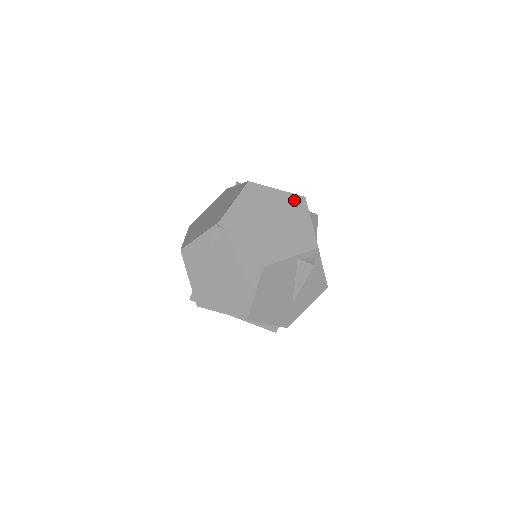
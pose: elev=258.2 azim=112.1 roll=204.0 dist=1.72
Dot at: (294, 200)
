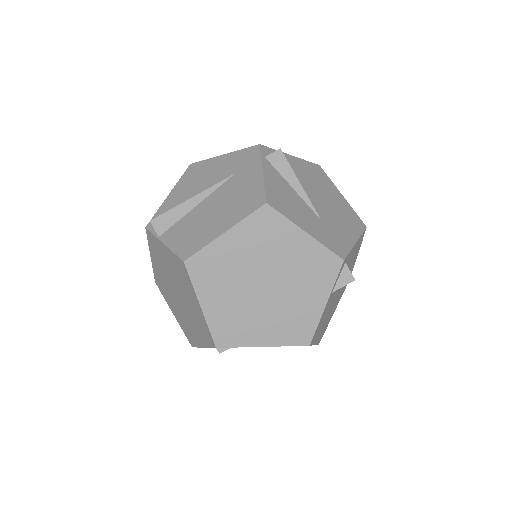
Dot at: (258, 225)
